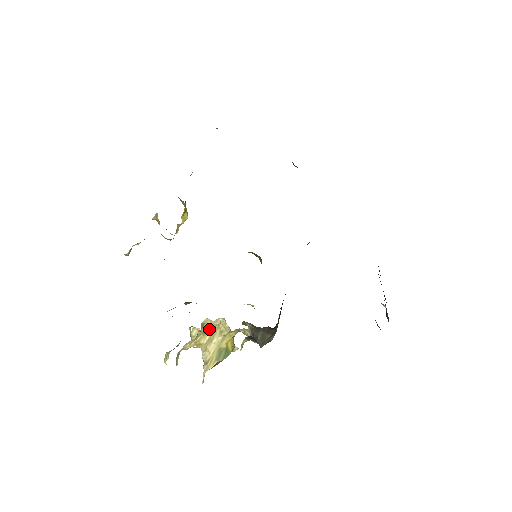
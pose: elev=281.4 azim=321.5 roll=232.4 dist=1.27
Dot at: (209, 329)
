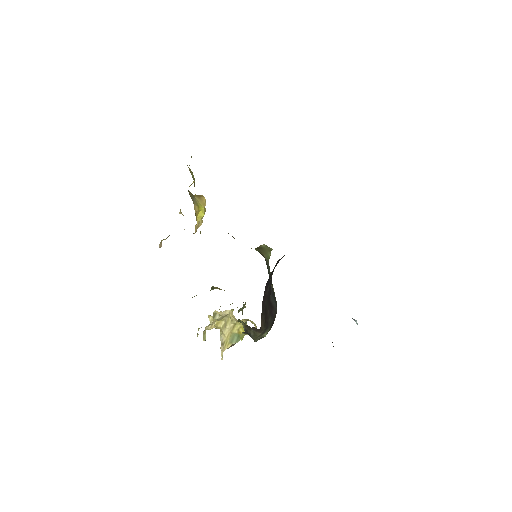
Dot at: (222, 317)
